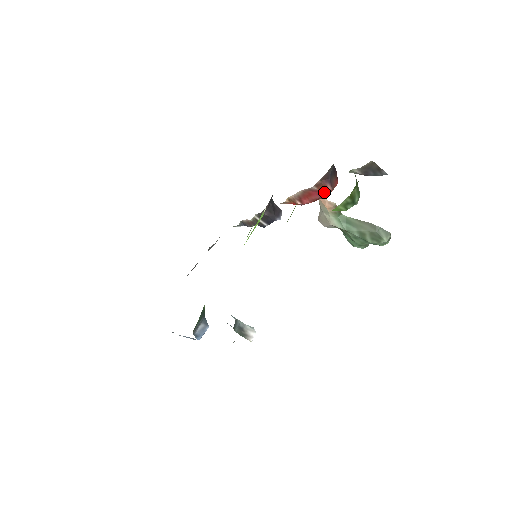
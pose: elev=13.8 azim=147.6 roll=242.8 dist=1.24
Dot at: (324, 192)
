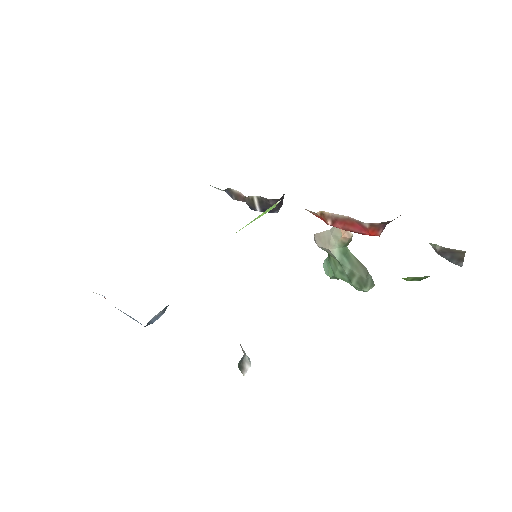
Dot at: (370, 233)
